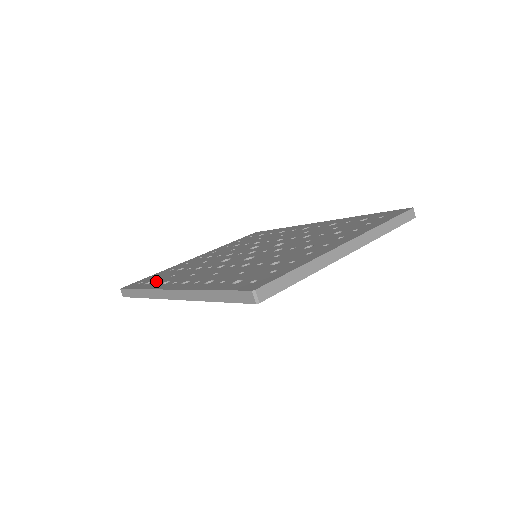
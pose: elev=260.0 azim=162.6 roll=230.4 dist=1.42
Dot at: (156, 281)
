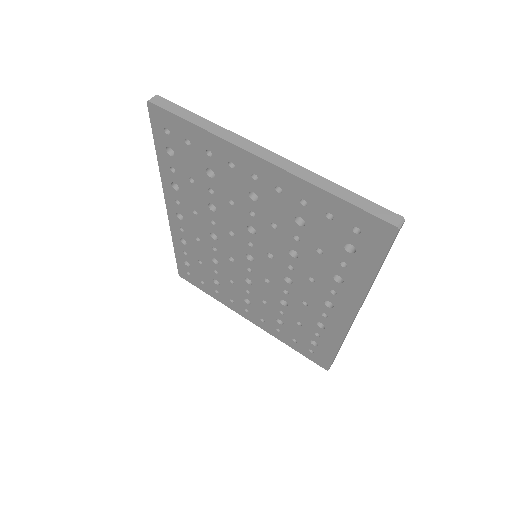
Dot at: occluded
